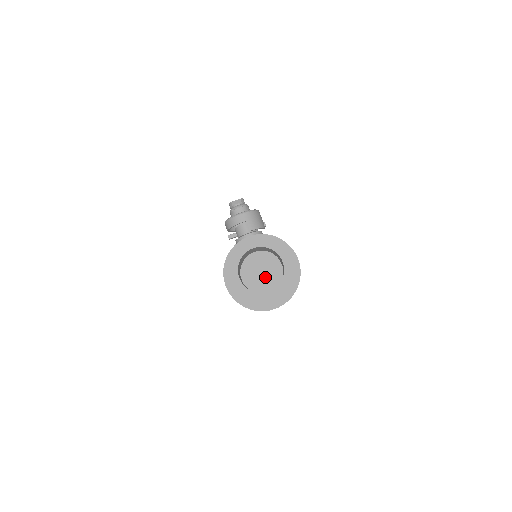
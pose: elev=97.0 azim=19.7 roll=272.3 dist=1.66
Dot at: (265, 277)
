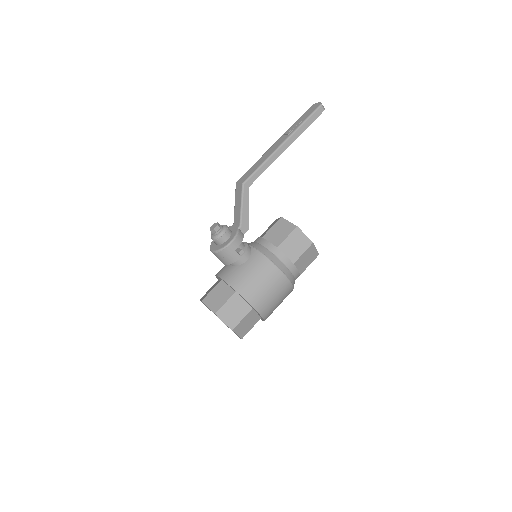
Dot at: occluded
